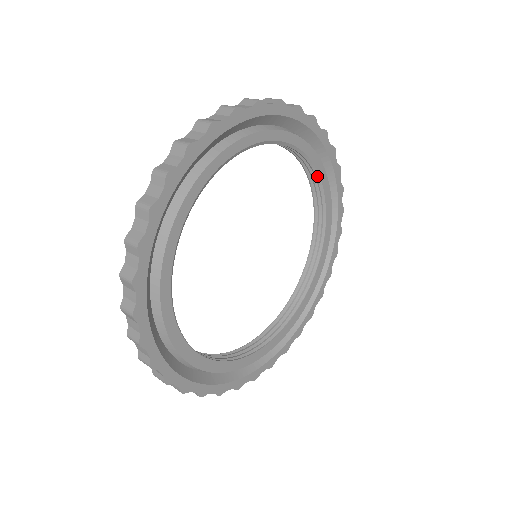
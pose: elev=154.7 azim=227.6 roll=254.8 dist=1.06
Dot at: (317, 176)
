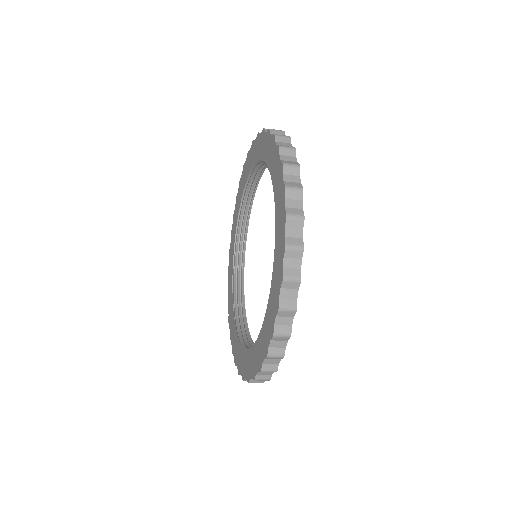
Dot at: (262, 171)
